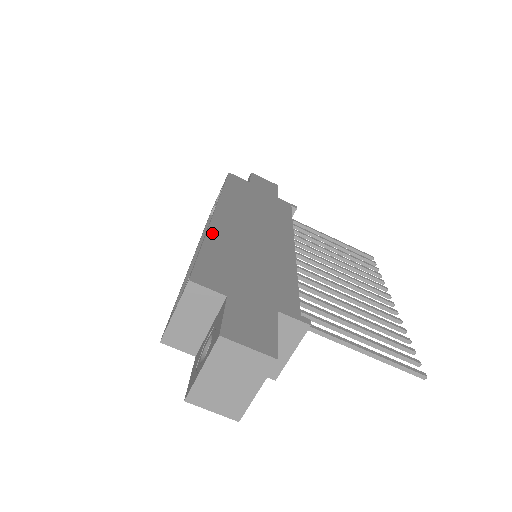
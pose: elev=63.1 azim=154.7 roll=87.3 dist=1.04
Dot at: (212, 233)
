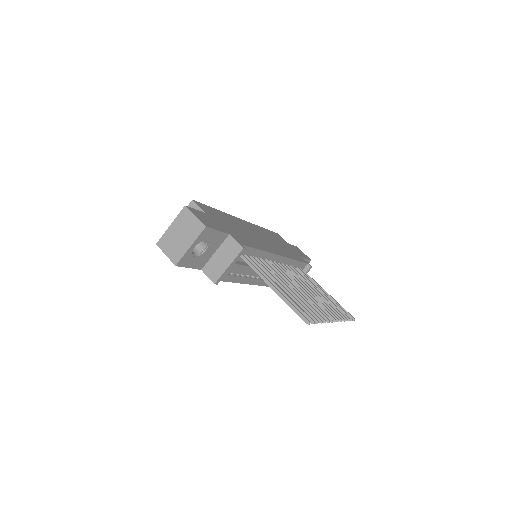
Dot at: (228, 215)
